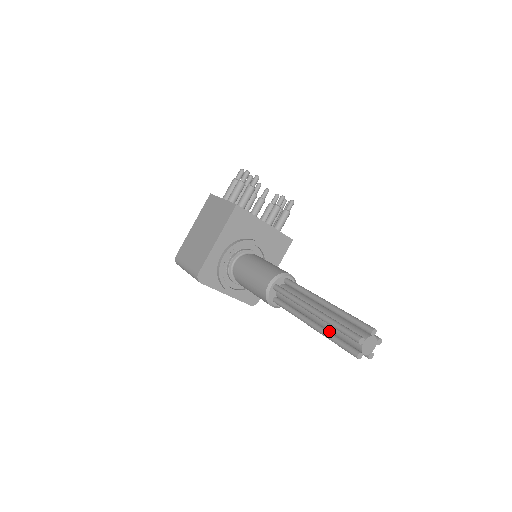
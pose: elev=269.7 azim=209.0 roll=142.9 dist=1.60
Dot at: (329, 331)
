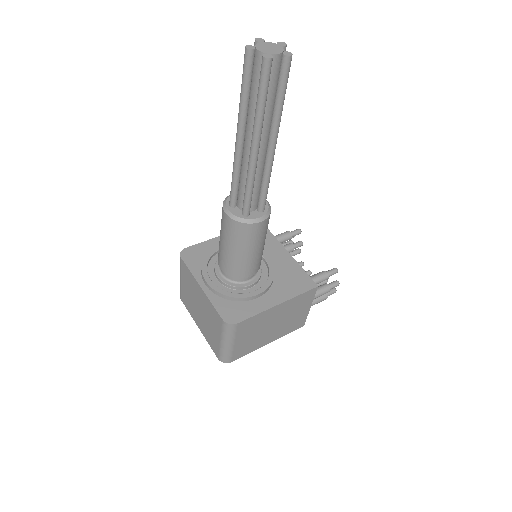
Dot at: (247, 108)
